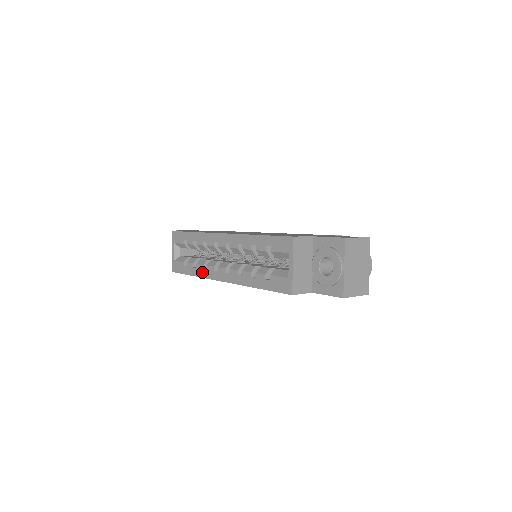
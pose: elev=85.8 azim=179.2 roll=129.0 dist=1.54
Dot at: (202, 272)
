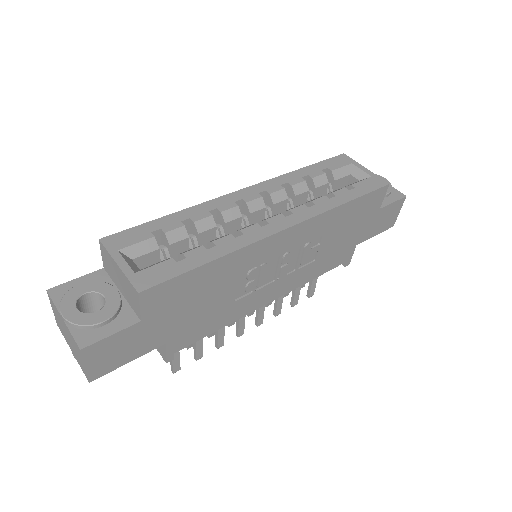
Dot at: (236, 241)
